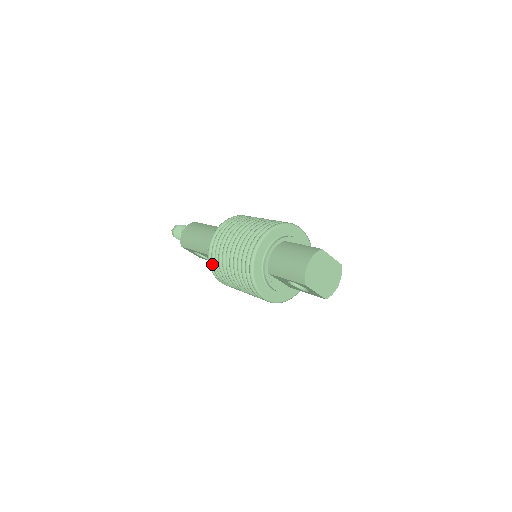
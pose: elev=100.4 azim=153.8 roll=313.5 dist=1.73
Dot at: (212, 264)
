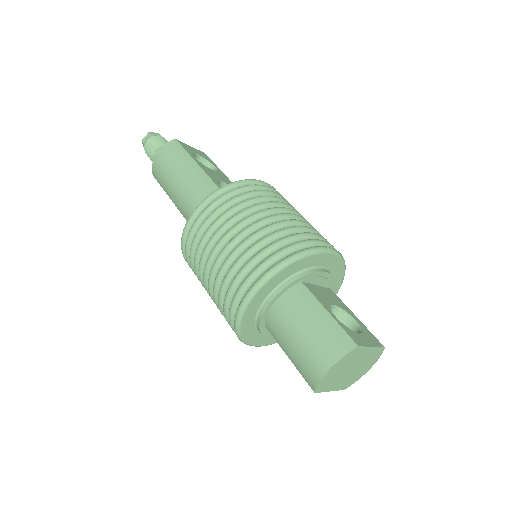
Dot at: (186, 258)
